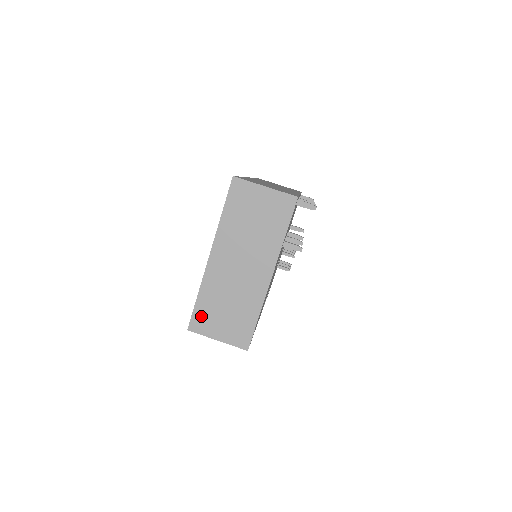
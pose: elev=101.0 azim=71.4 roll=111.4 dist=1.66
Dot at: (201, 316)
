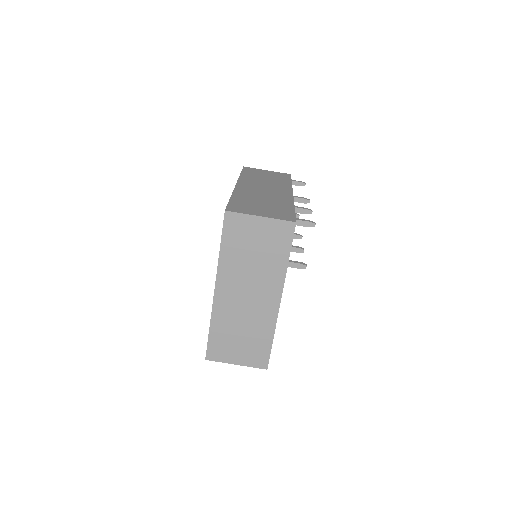
Dot at: (216, 346)
